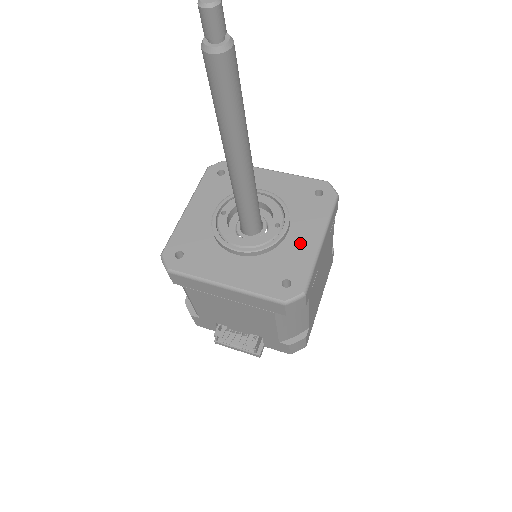
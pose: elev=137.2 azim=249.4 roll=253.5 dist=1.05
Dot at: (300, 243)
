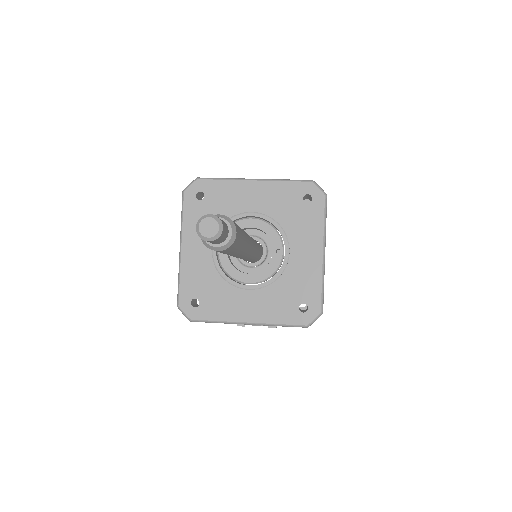
Dot at: (304, 262)
